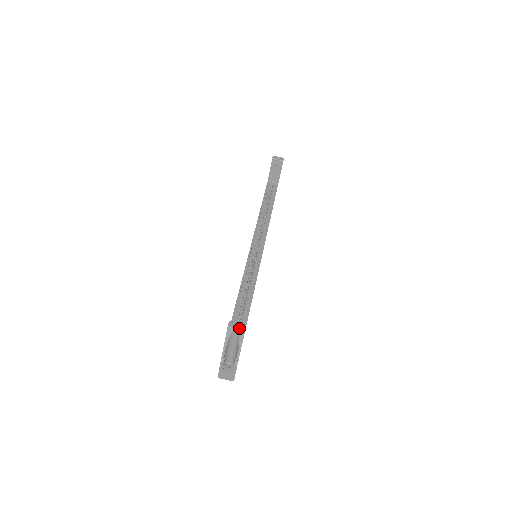
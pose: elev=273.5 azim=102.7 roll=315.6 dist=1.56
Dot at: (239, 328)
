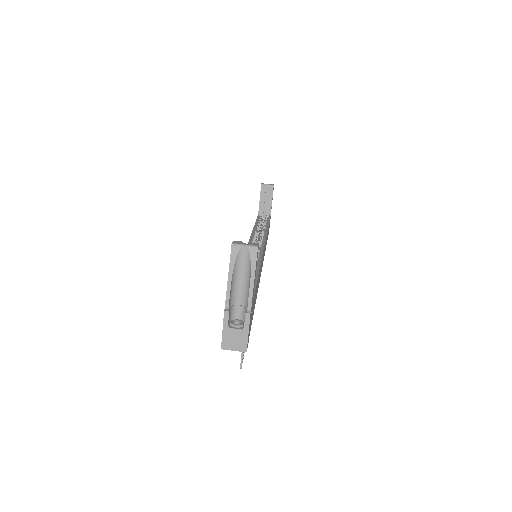
Dot at: (249, 244)
